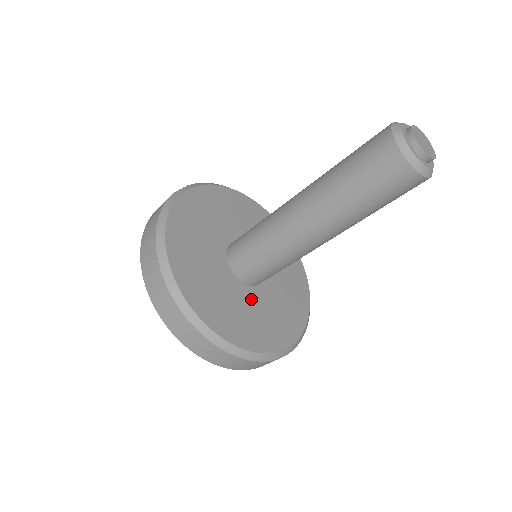
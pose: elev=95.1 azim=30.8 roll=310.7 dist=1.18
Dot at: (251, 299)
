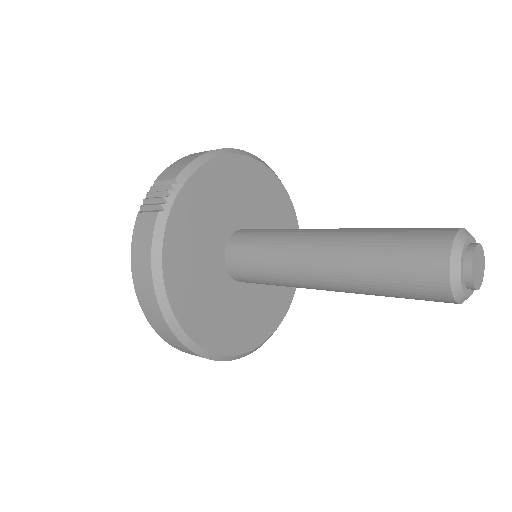
Dot at: (252, 294)
